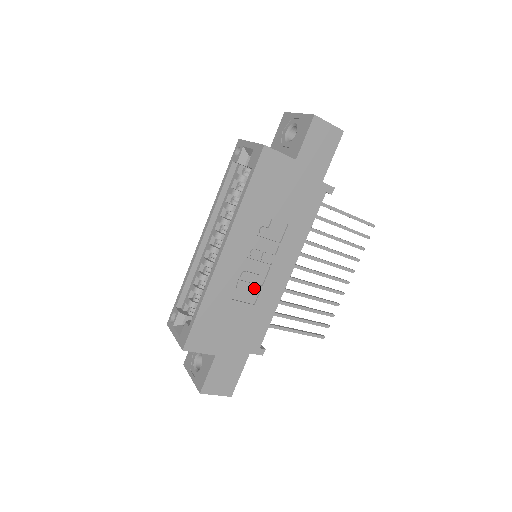
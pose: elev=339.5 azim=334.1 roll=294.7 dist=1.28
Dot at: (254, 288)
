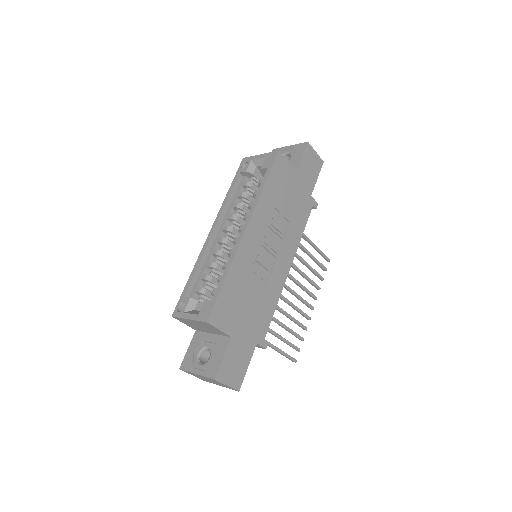
Dot at: (264, 274)
